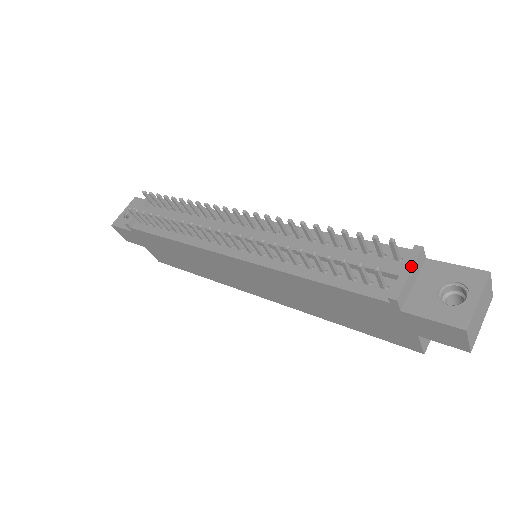
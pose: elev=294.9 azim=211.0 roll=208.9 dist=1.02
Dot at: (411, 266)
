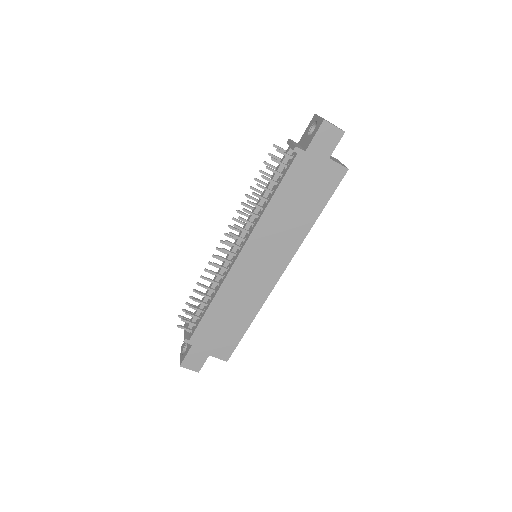
Dot at: (291, 142)
